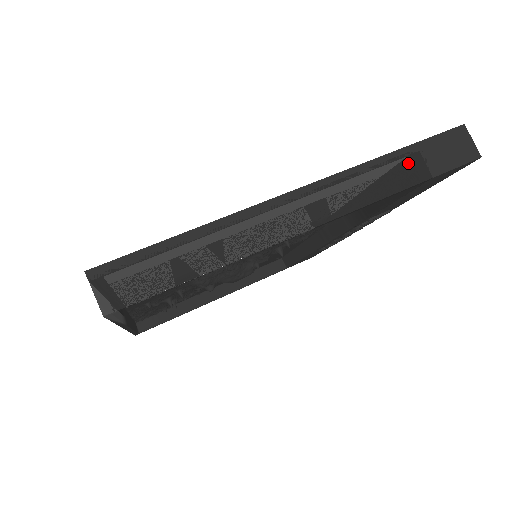
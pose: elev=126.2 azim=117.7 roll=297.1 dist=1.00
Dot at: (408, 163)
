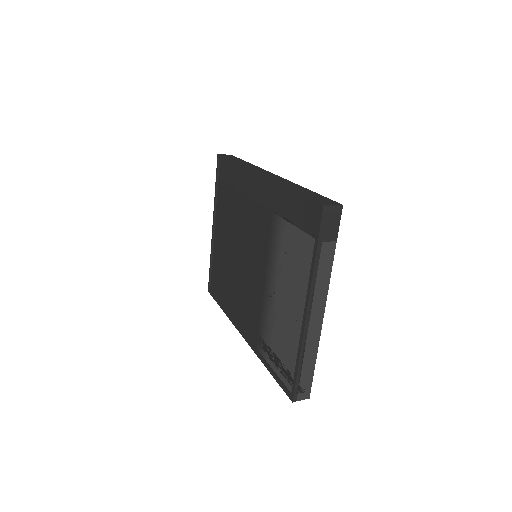
Dot at: (324, 252)
